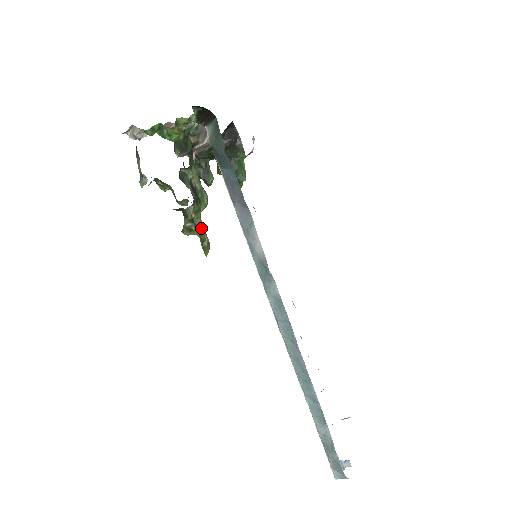
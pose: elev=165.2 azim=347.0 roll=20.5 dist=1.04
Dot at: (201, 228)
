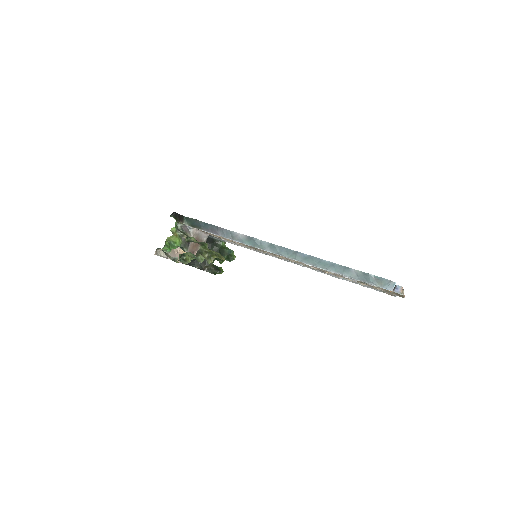
Dot at: (212, 251)
